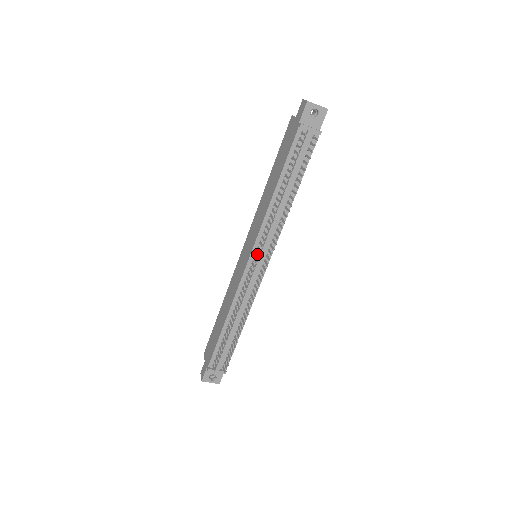
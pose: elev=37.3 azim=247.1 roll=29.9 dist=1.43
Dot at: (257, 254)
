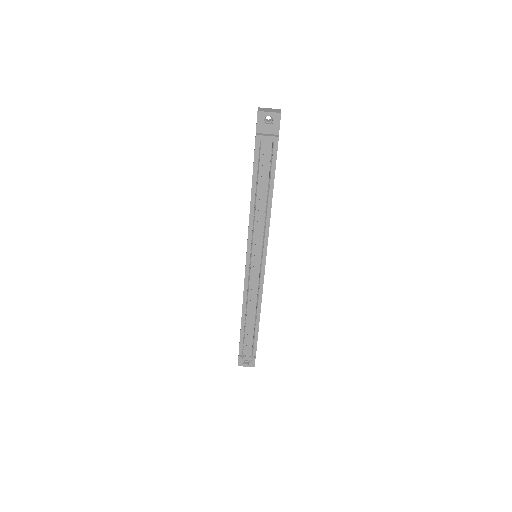
Dot at: (250, 257)
